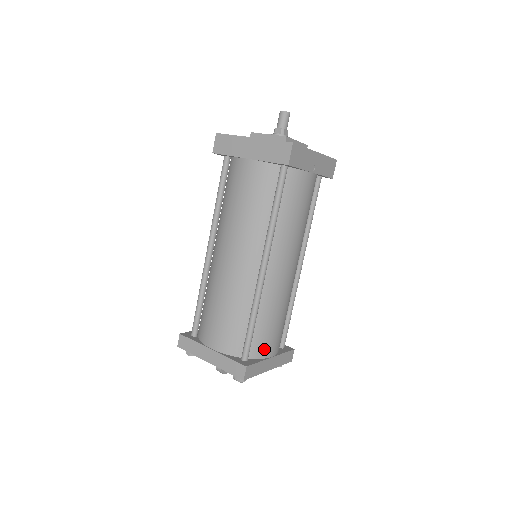
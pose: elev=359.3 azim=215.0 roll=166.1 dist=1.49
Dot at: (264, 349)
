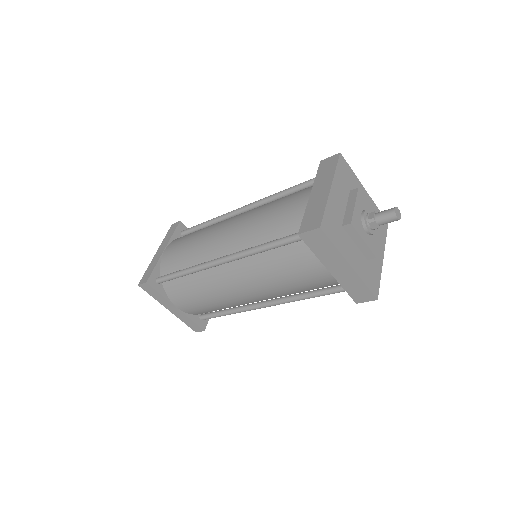
Dot at: occluded
